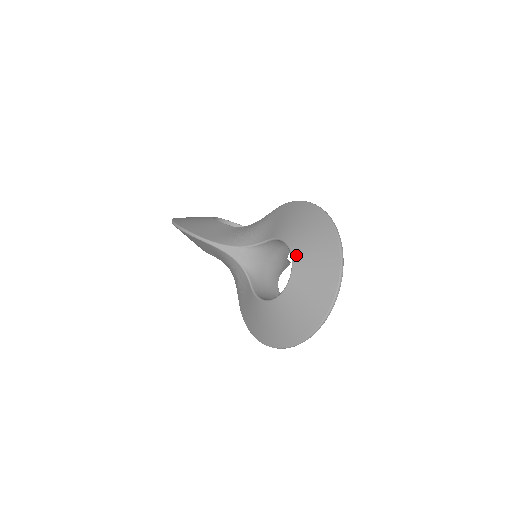
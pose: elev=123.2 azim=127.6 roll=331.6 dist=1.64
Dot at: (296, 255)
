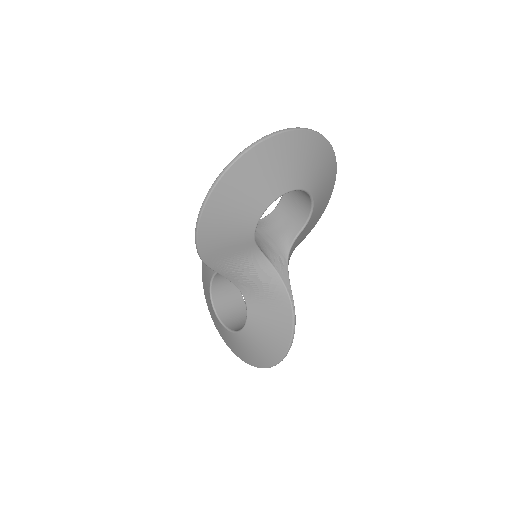
Dot at: (237, 336)
